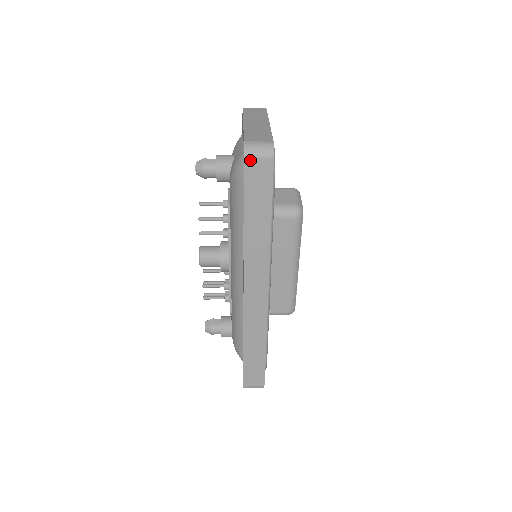
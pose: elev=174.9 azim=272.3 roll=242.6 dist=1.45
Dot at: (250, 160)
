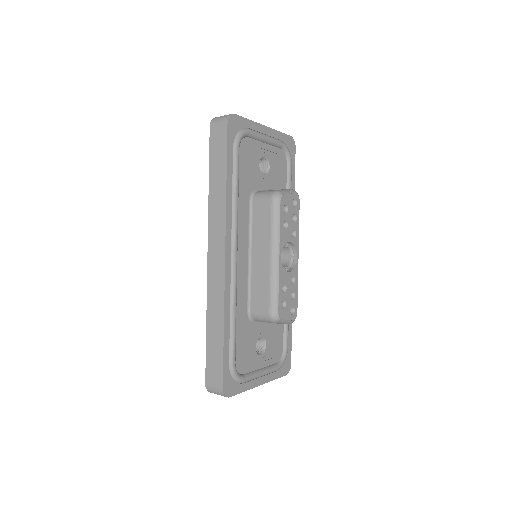
Dot at: (213, 126)
